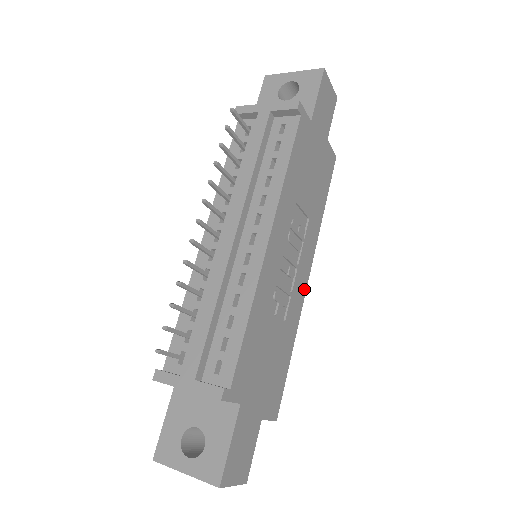
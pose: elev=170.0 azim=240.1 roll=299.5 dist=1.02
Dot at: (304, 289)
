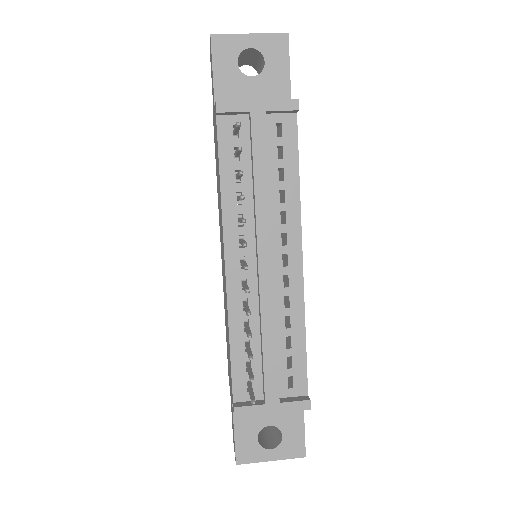
Dot at: occluded
